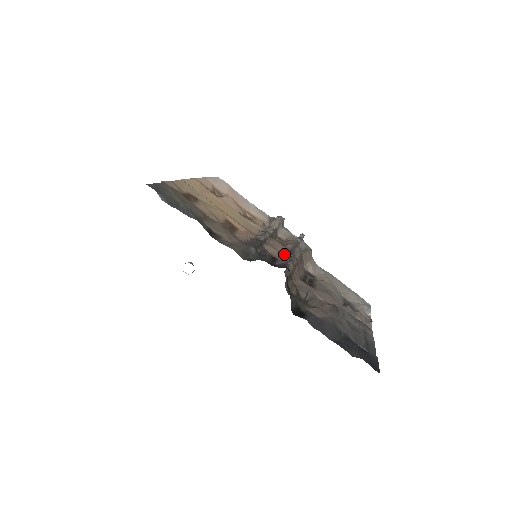
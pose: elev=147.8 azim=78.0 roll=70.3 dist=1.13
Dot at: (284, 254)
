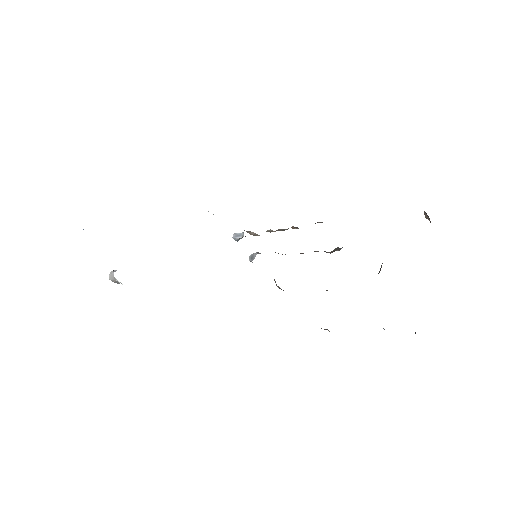
Dot at: occluded
